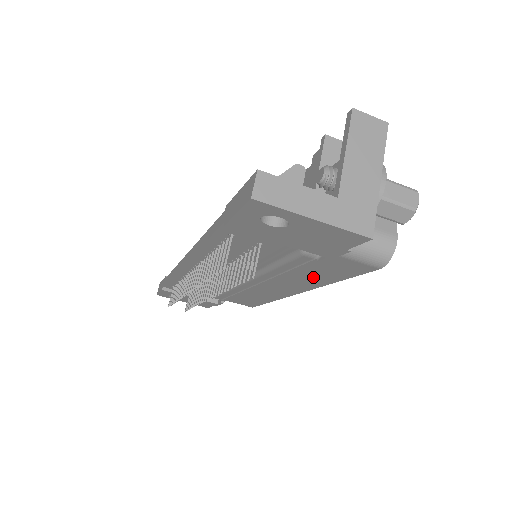
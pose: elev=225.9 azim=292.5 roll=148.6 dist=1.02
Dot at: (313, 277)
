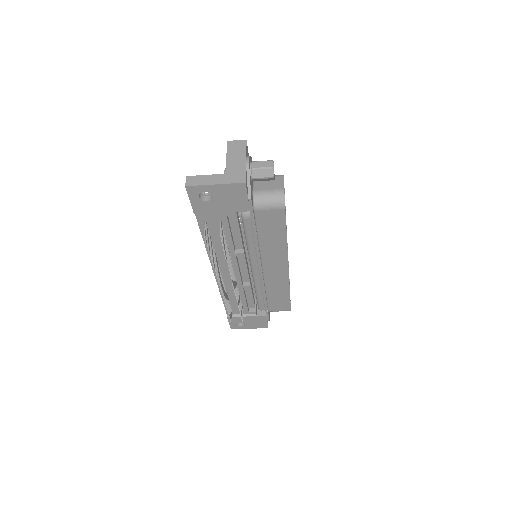
Dot at: (273, 241)
